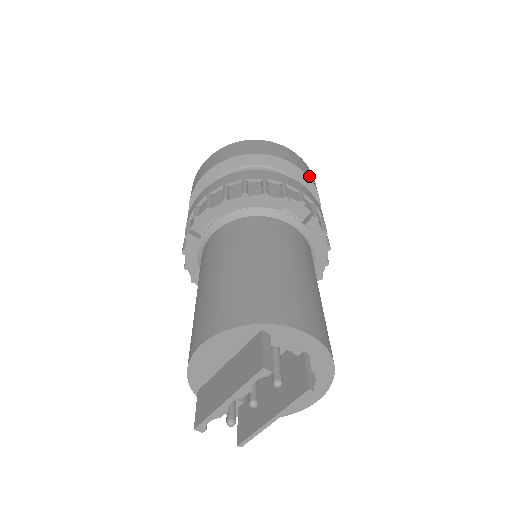
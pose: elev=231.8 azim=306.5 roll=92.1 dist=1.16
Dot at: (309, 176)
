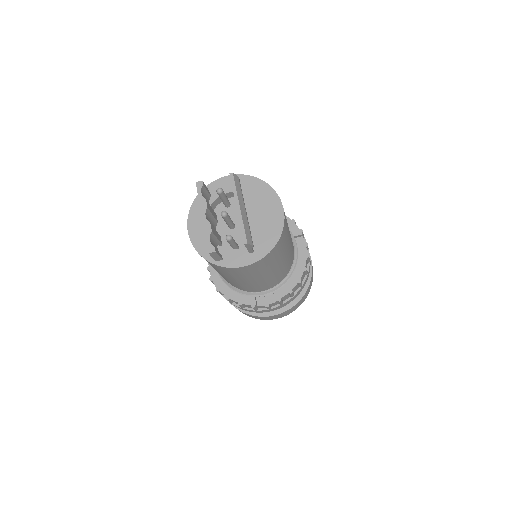
Dot at: occluded
